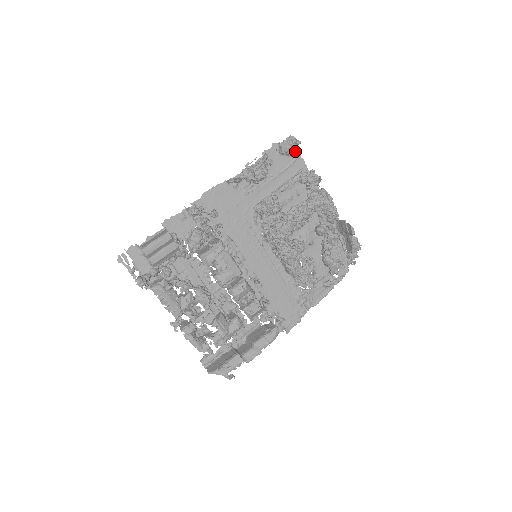
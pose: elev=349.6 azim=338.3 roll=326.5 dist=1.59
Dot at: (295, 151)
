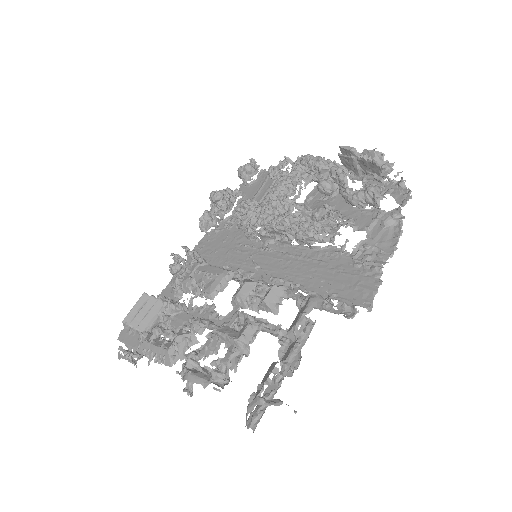
Dot at: (249, 165)
